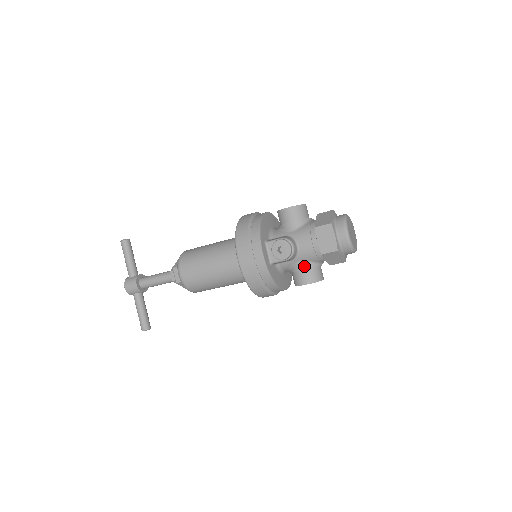
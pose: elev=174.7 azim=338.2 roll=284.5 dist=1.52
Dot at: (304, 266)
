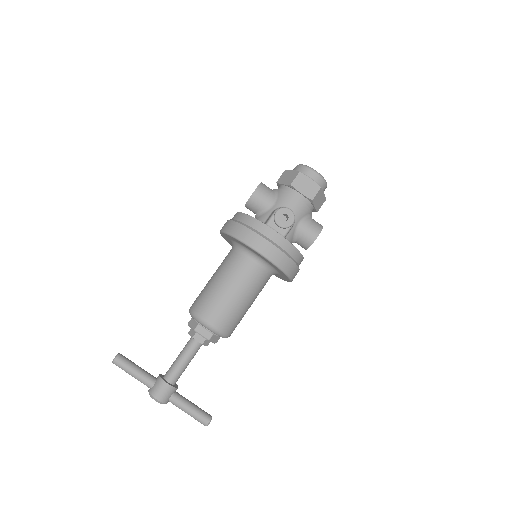
Dot at: (305, 223)
